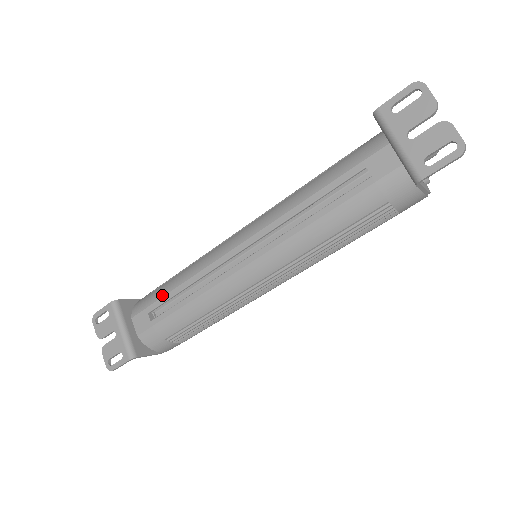
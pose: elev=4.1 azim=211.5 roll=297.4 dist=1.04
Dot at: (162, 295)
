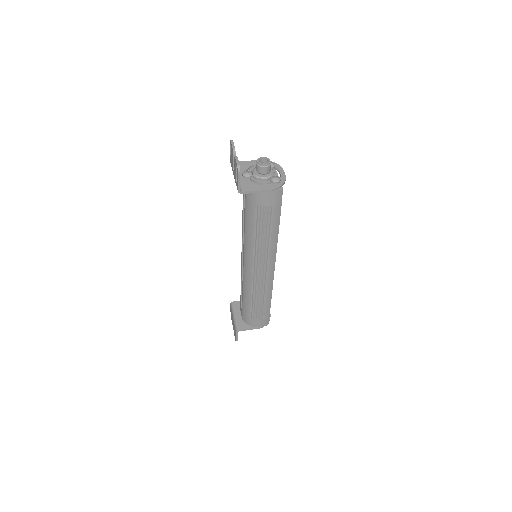
Dot at: occluded
